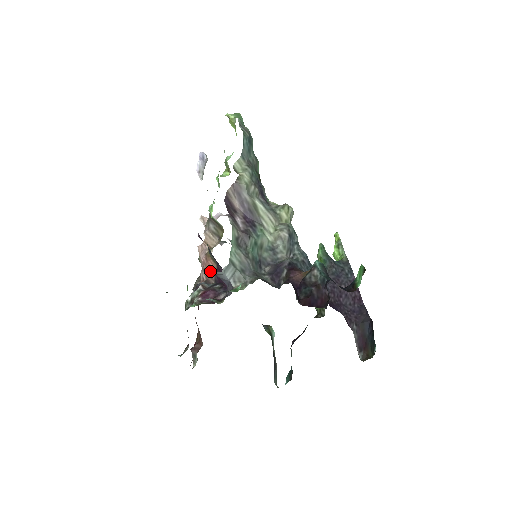
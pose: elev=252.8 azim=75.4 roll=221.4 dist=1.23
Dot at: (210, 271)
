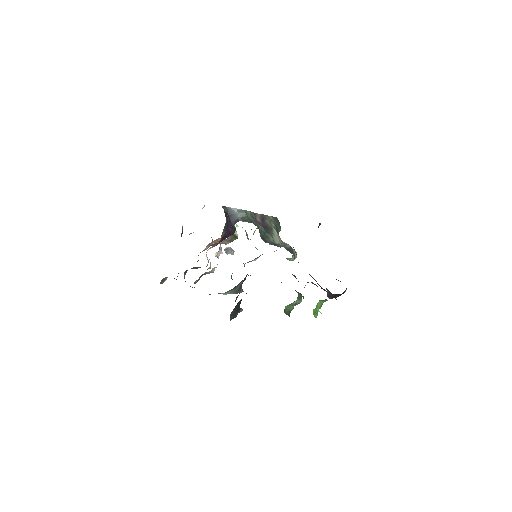
Dot at: (215, 243)
